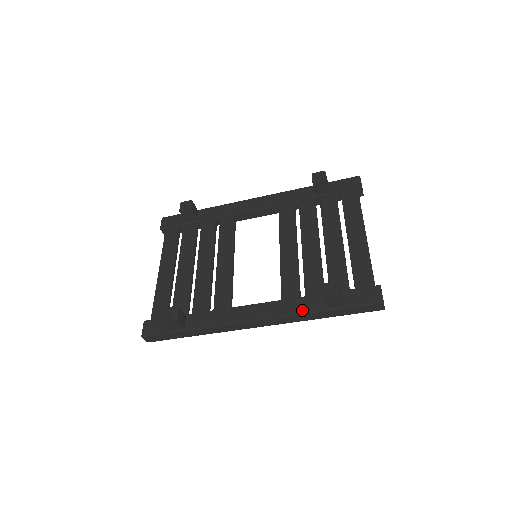
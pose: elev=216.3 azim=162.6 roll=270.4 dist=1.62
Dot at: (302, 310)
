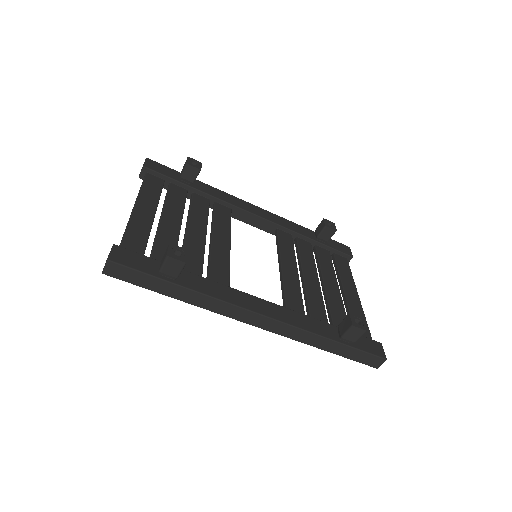
Dot at: (314, 330)
